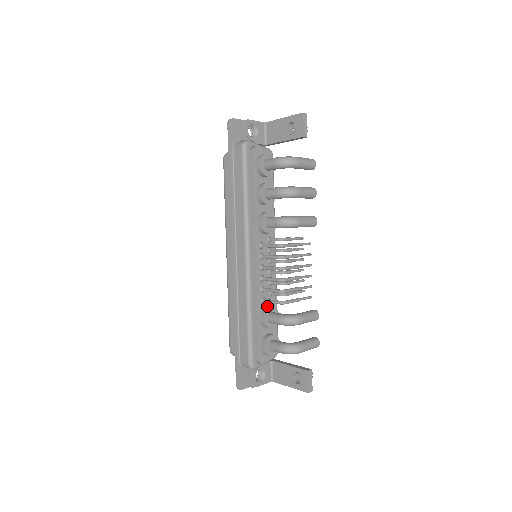
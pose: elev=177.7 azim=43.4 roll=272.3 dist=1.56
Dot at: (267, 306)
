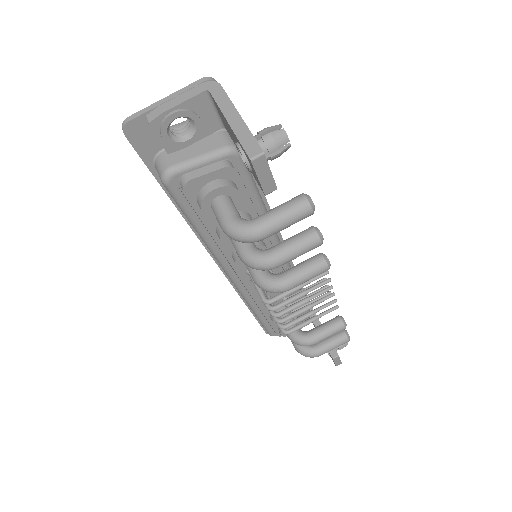
Dot at: occluded
